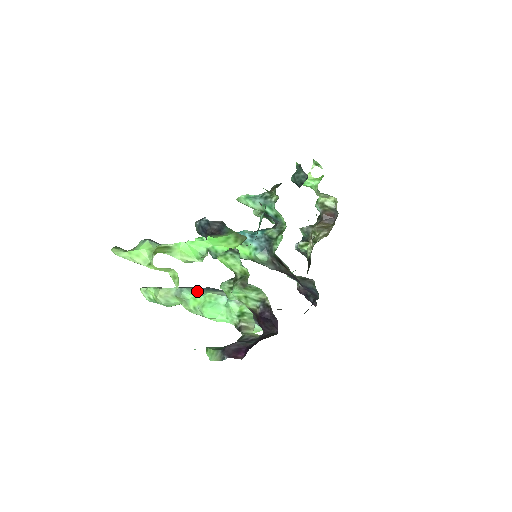
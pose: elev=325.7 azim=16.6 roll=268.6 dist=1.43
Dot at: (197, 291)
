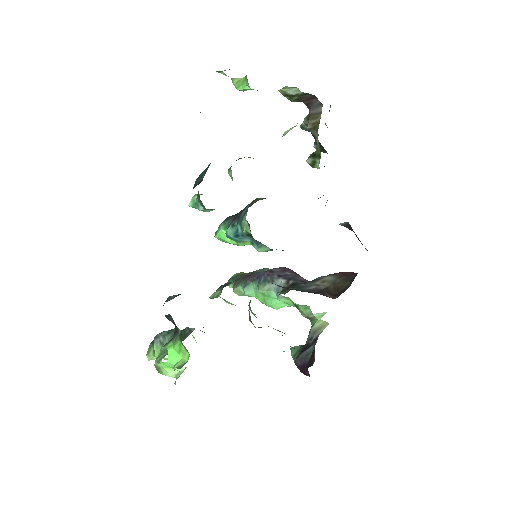
Dot at: (254, 286)
